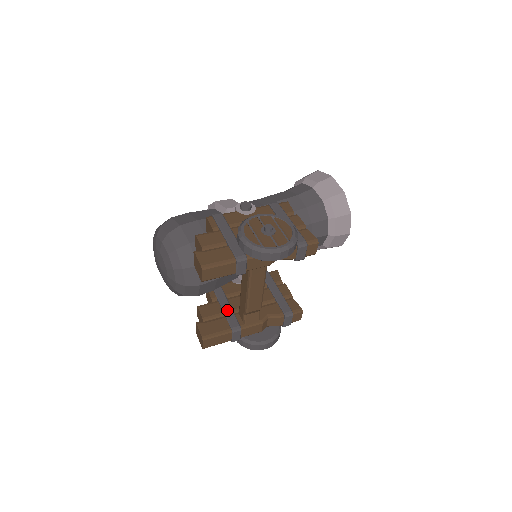
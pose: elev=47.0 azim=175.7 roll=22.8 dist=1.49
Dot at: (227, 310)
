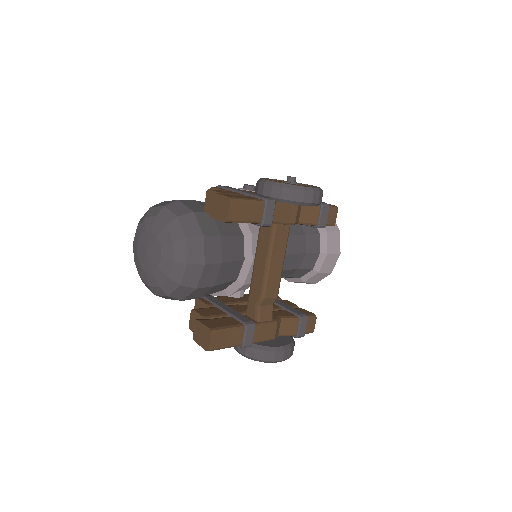
Dot at: (231, 311)
